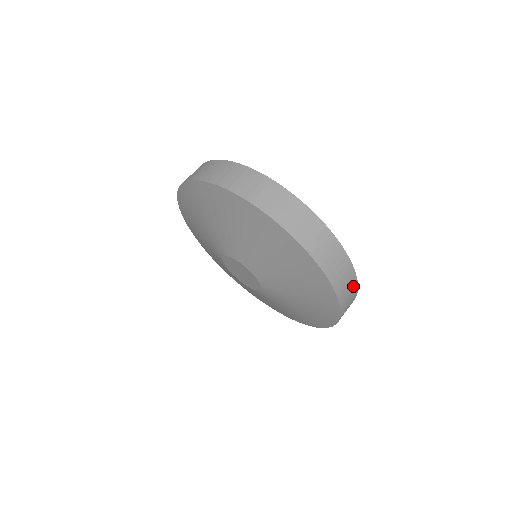
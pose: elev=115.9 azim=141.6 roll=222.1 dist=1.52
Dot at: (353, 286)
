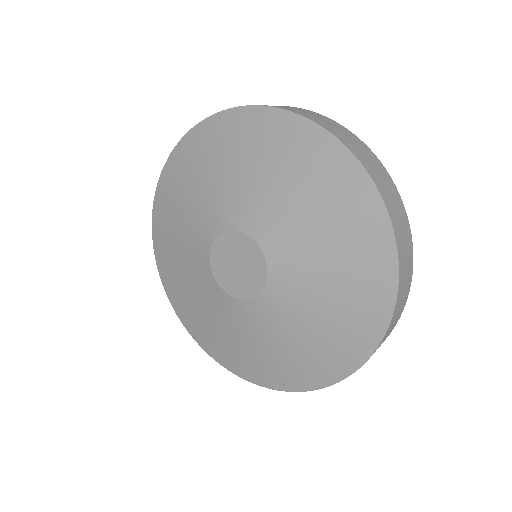
Dot at: (360, 144)
